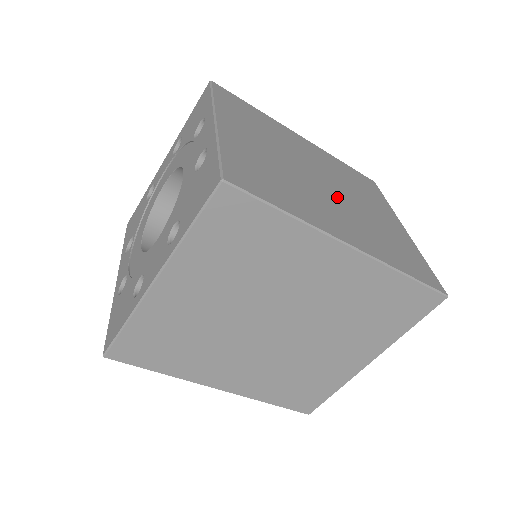
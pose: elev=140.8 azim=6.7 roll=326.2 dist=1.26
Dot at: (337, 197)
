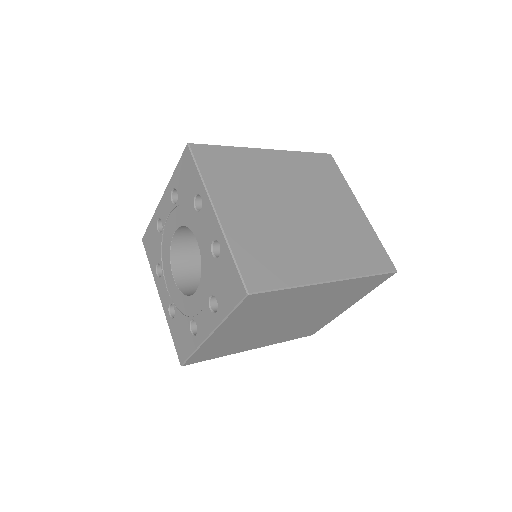
Dot at: (312, 222)
